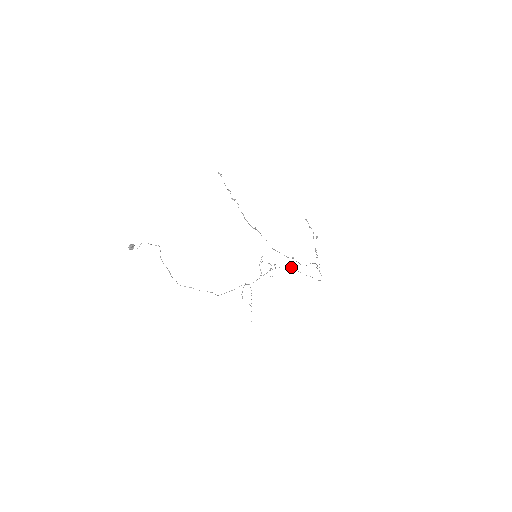
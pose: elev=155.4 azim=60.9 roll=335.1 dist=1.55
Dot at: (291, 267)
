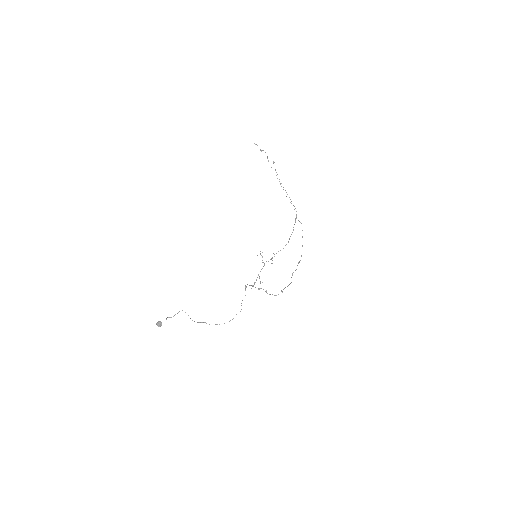
Dot at: occluded
